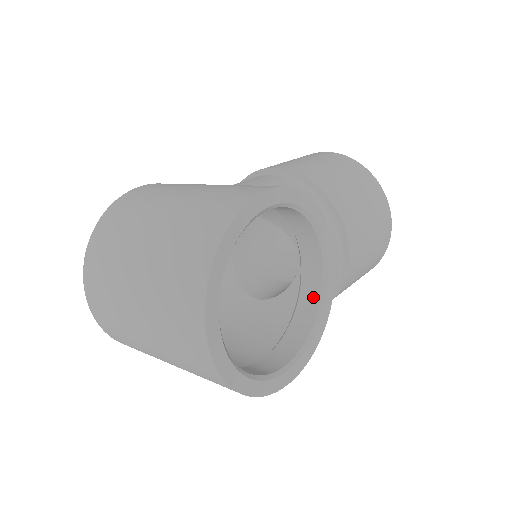
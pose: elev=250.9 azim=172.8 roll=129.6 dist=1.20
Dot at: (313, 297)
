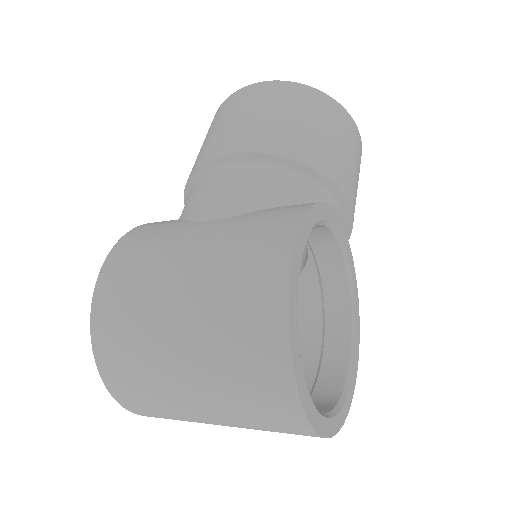
Dot at: (337, 274)
